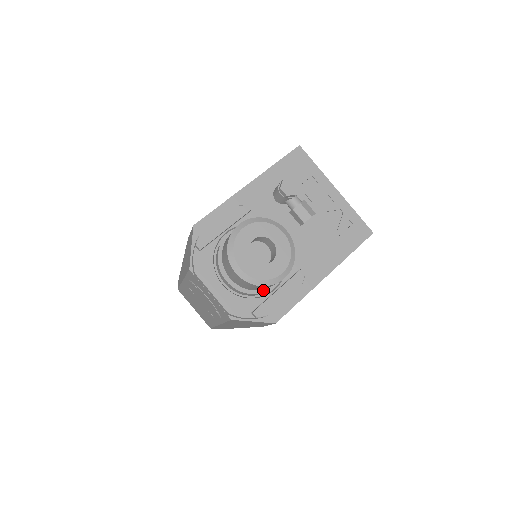
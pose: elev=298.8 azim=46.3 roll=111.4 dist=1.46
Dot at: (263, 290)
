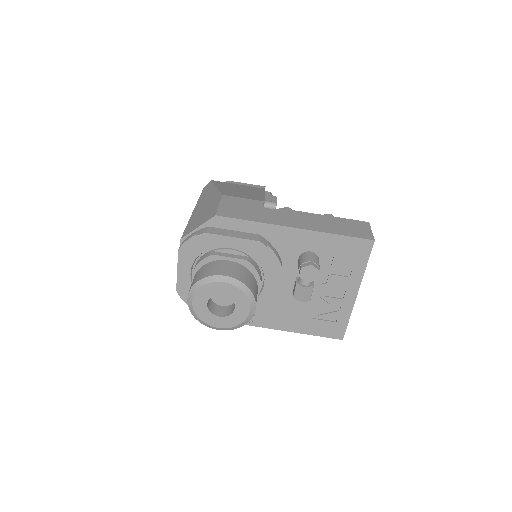
Dot at: occluded
